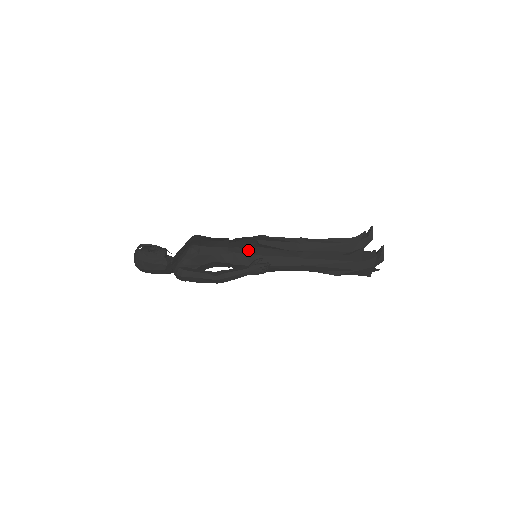
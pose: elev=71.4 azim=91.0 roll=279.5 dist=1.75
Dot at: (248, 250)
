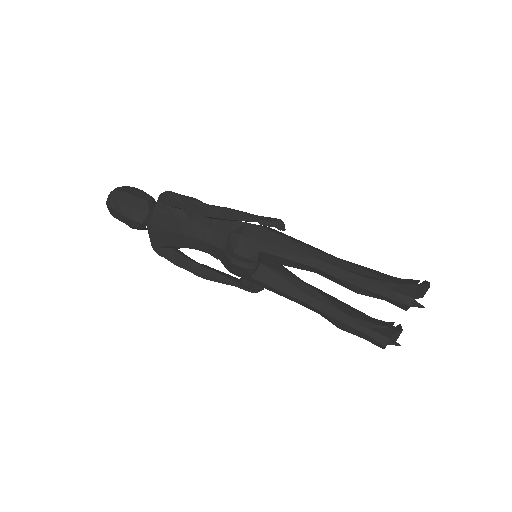
Dot at: occluded
